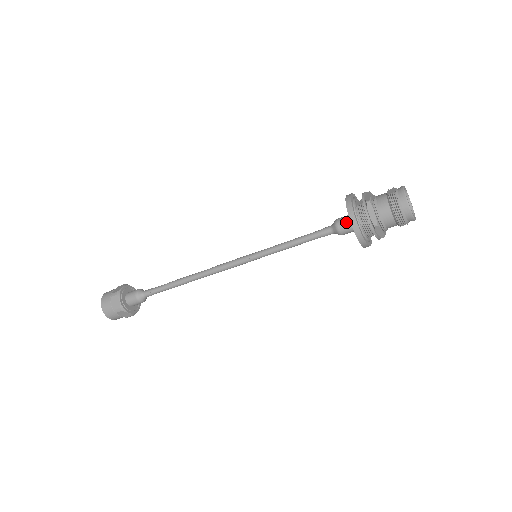
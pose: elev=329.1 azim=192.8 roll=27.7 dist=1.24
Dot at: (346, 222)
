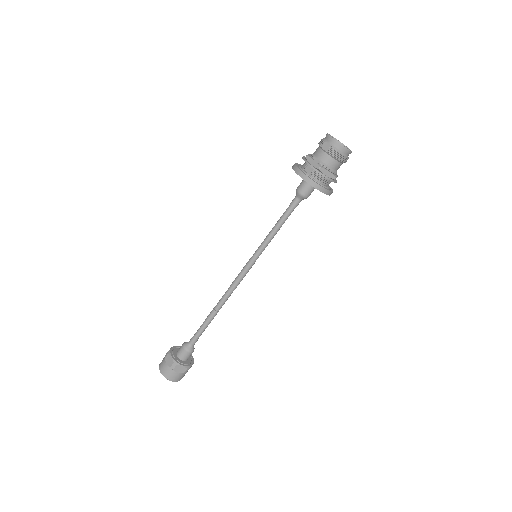
Dot at: (308, 189)
